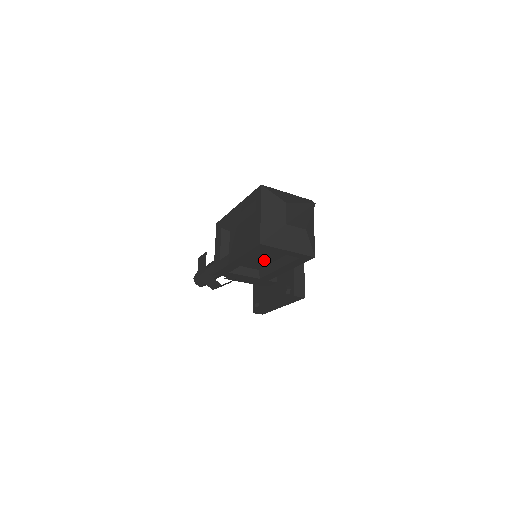
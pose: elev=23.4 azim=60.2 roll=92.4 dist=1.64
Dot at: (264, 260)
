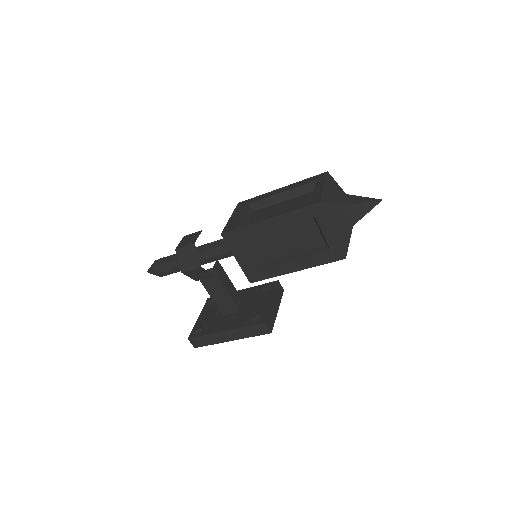
Dot at: (283, 246)
